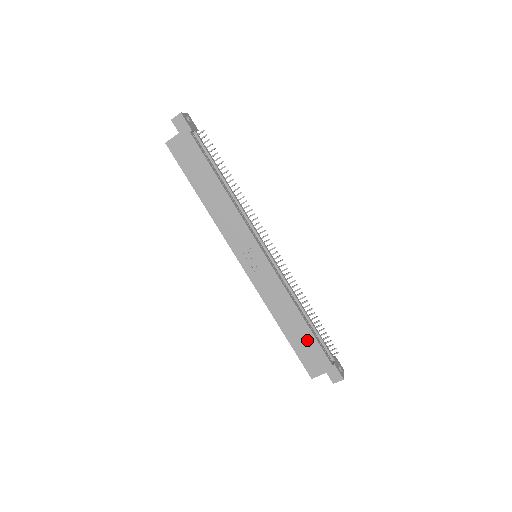
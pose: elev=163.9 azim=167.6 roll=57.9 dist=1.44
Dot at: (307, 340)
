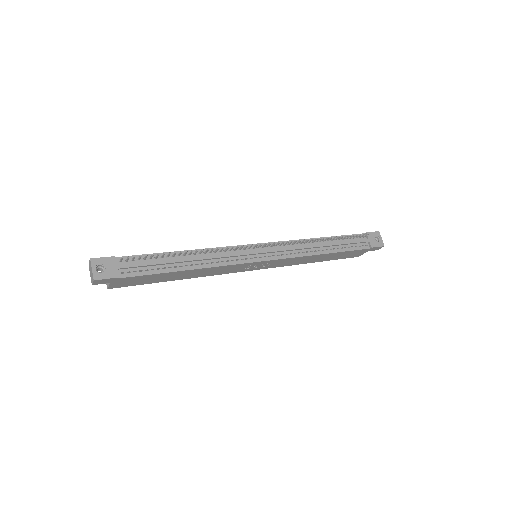
Dot at: (340, 255)
